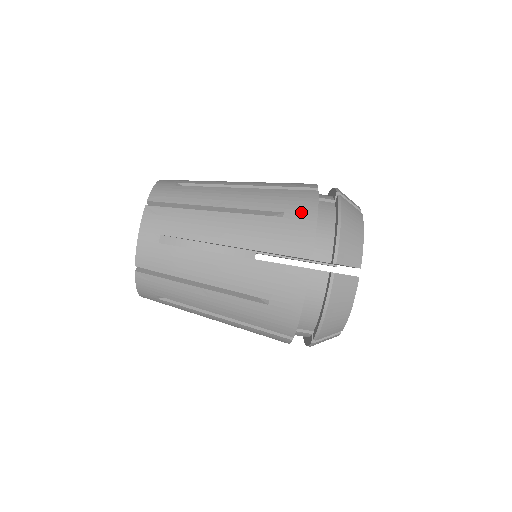
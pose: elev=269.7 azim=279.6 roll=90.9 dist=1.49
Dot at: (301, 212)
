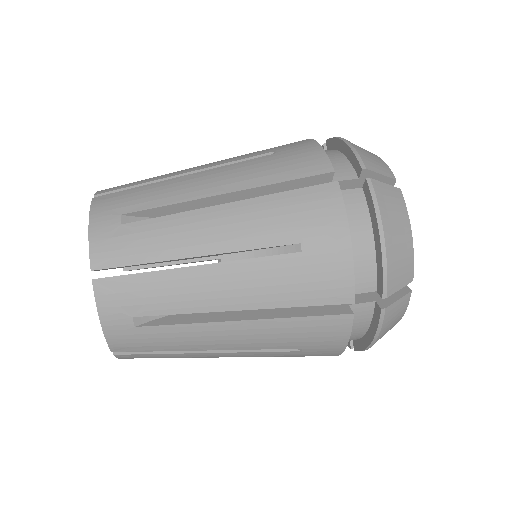
Dot at: occluded
